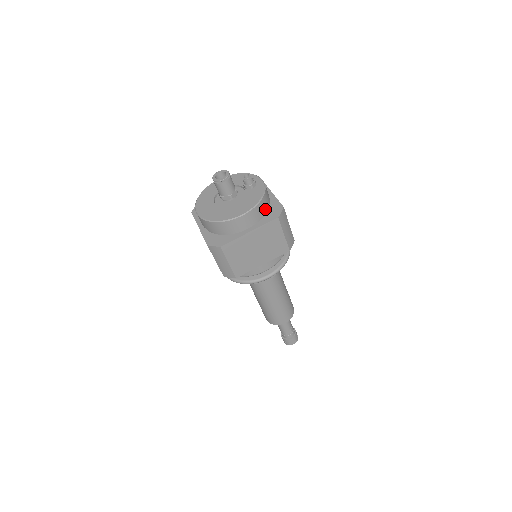
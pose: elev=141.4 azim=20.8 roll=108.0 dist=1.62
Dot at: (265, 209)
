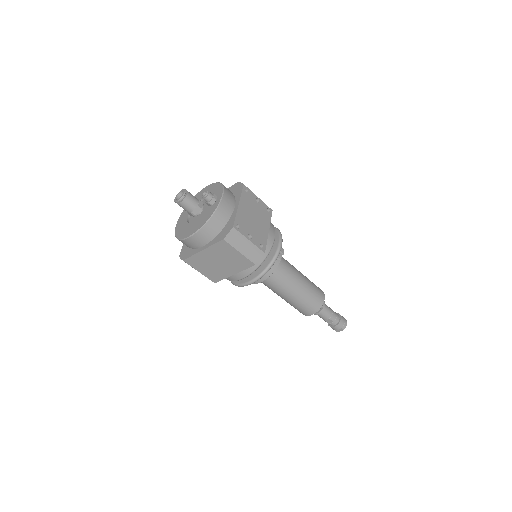
Dot at: (218, 228)
